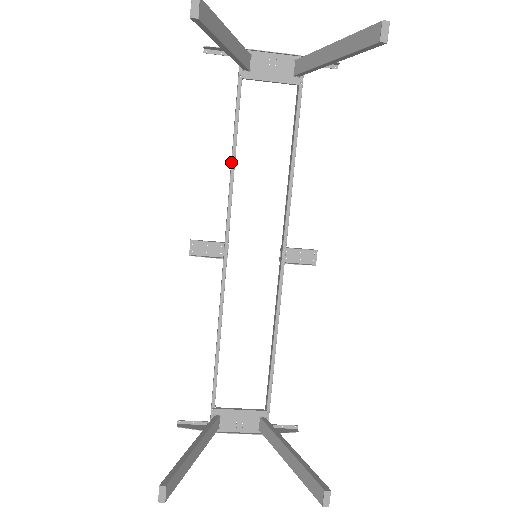
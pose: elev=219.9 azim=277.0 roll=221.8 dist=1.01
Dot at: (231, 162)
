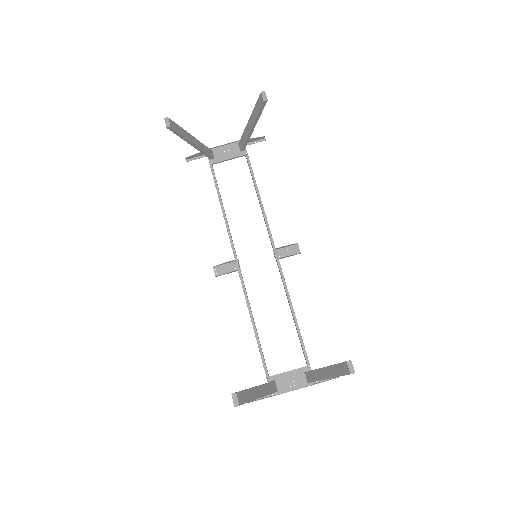
Dot at: occluded
